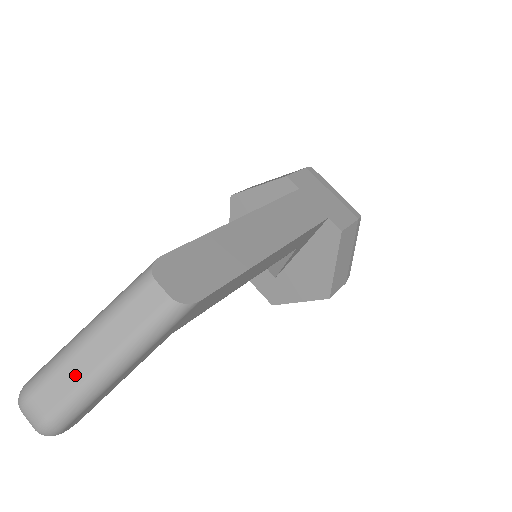
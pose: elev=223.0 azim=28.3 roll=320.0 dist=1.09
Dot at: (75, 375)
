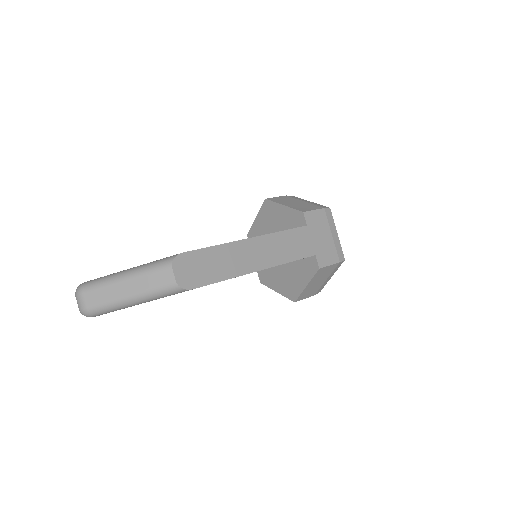
Dot at: (110, 295)
